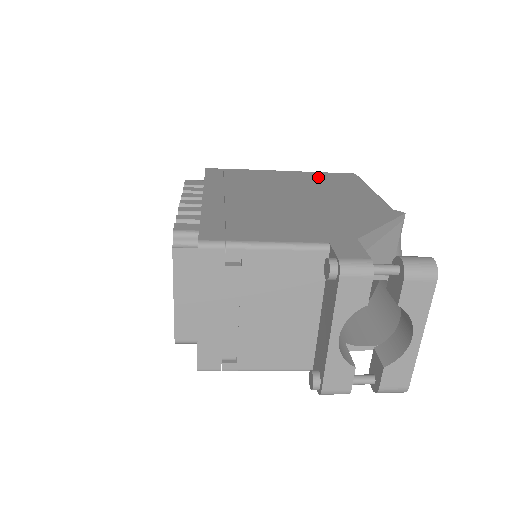
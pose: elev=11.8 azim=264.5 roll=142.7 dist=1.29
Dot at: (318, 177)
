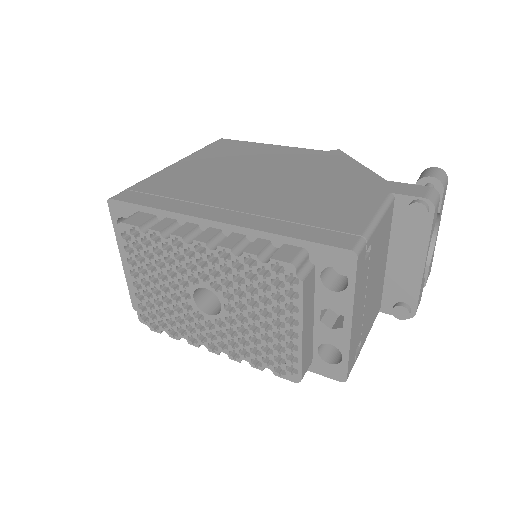
Dot at: (215, 154)
